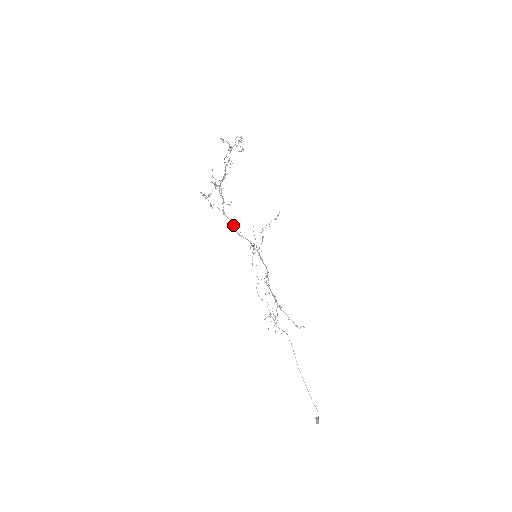
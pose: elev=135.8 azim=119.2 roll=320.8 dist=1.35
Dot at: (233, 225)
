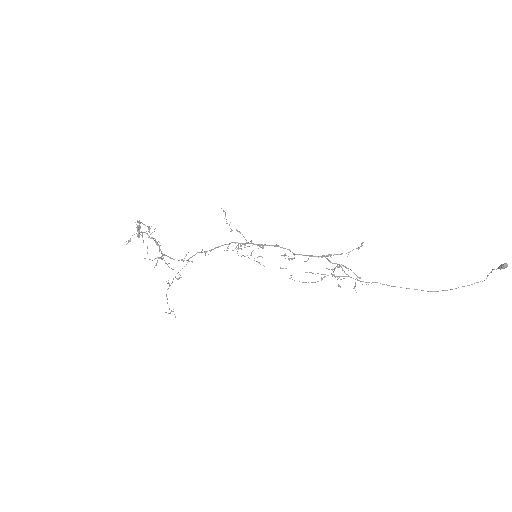
Dot at: (207, 251)
